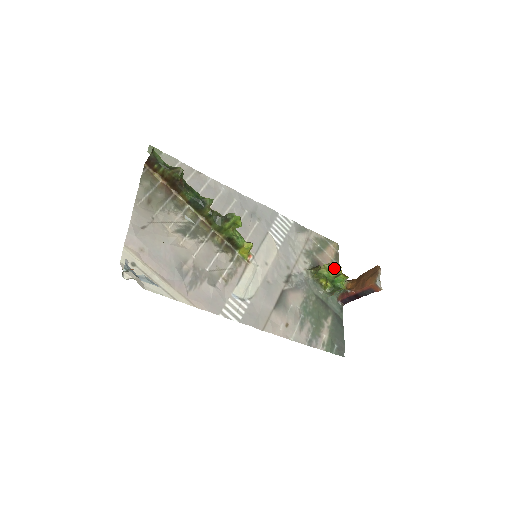
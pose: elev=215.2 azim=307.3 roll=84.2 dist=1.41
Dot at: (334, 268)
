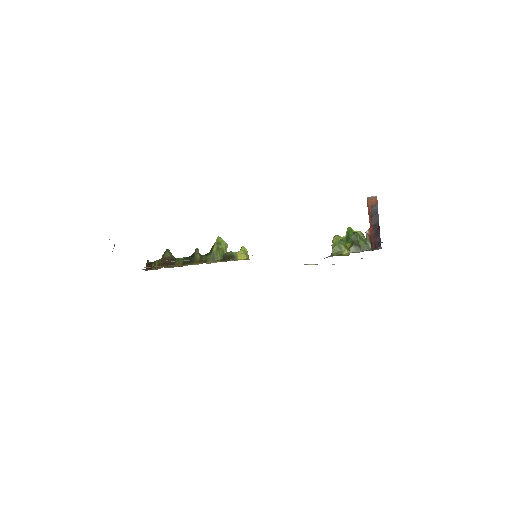
Dot at: occluded
